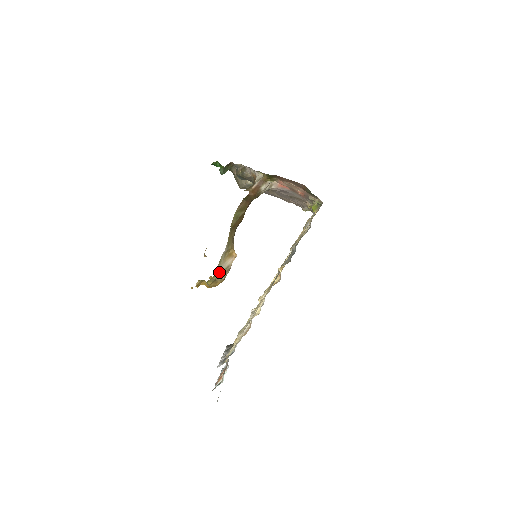
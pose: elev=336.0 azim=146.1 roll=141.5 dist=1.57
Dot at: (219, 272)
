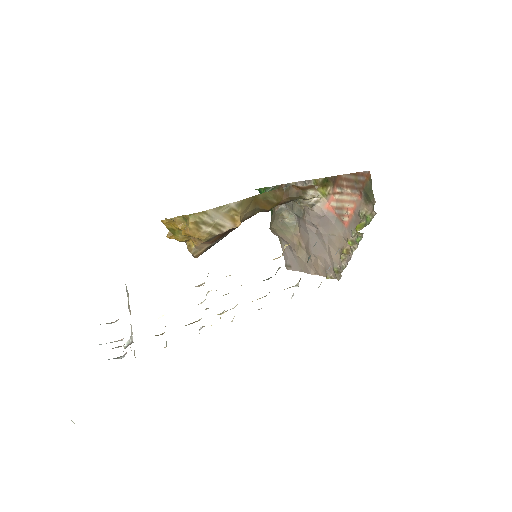
Dot at: (211, 217)
